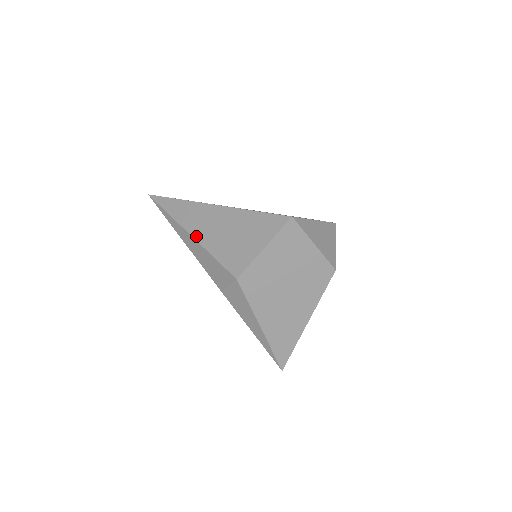
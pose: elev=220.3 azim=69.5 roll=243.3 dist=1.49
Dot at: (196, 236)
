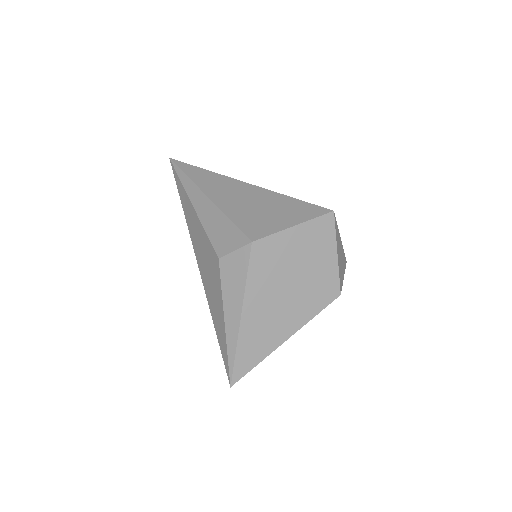
Dot at: (215, 199)
